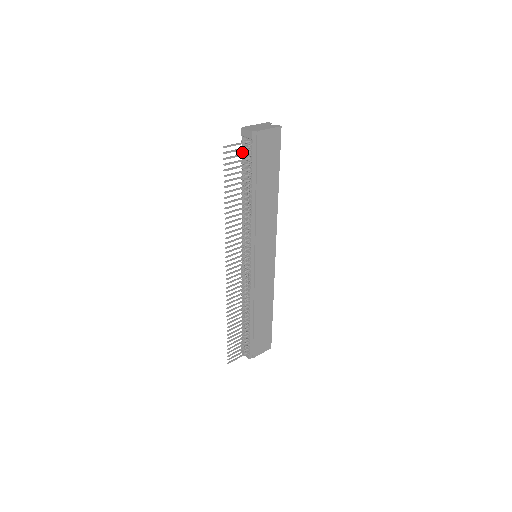
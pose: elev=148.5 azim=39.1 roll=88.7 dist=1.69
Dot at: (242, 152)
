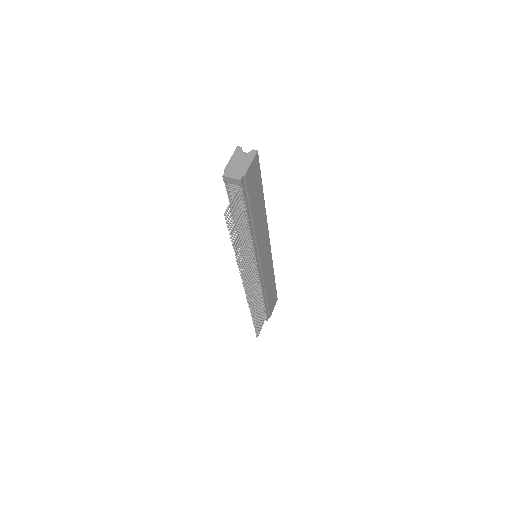
Dot at: (228, 194)
